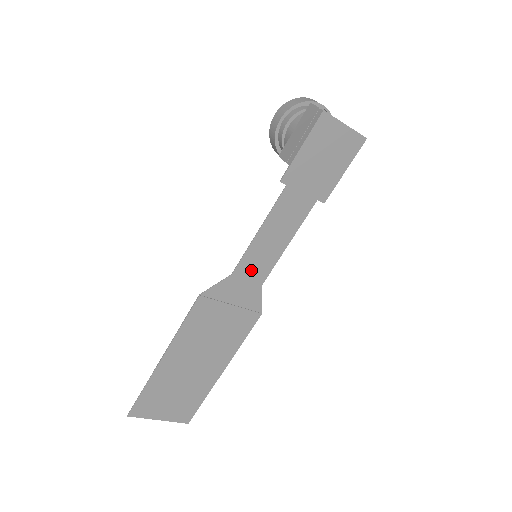
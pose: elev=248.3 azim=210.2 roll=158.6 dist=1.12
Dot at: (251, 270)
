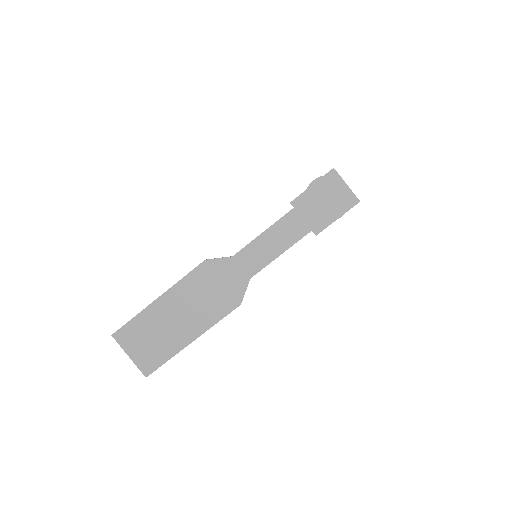
Dot at: (247, 261)
